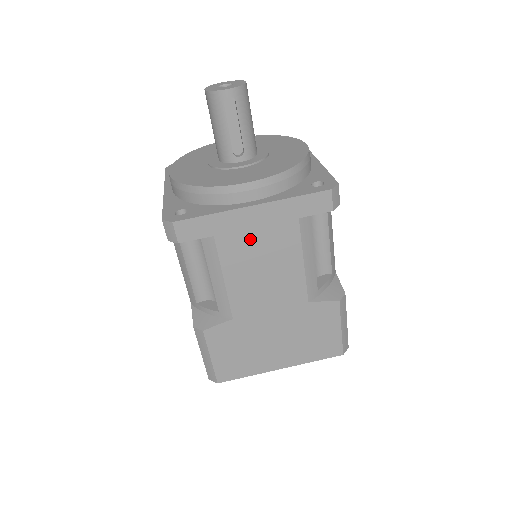
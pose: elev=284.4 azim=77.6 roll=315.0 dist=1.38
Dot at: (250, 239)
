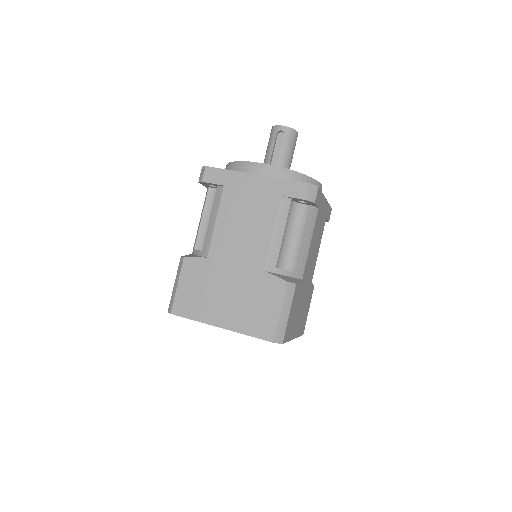
Dot at: (245, 198)
